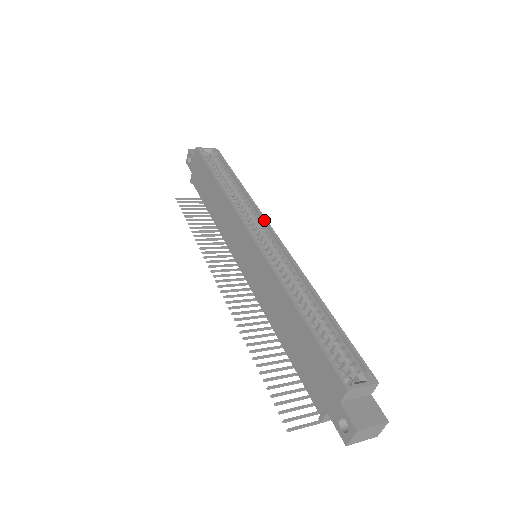
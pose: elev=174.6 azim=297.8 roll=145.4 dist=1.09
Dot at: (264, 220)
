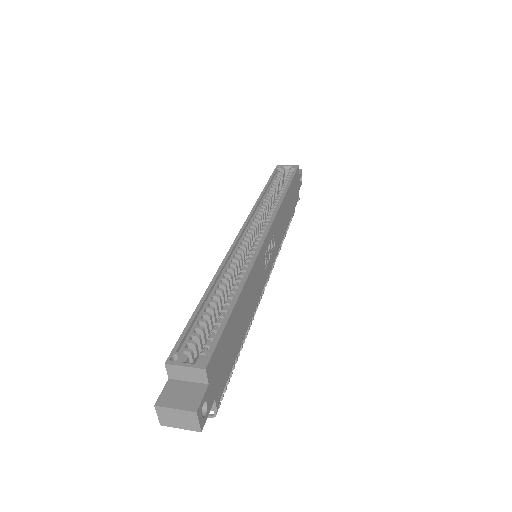
Dot at: (270, 221)
